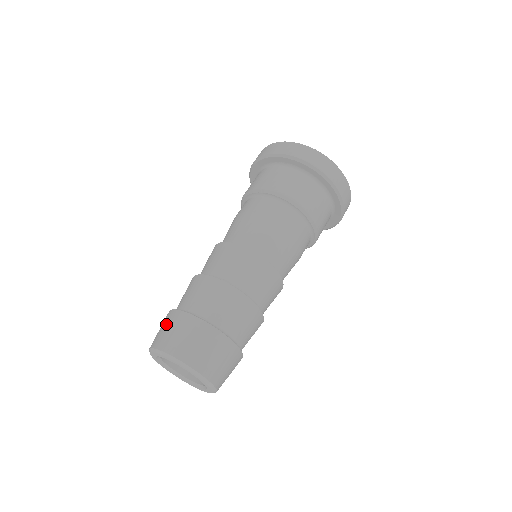
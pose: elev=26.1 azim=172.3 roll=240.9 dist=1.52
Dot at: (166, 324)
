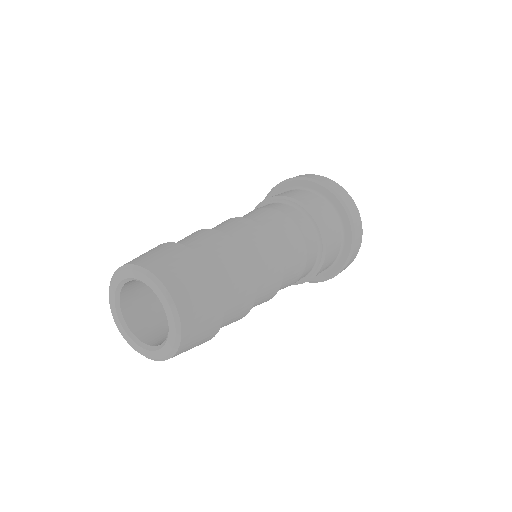
Dot at: occluded
